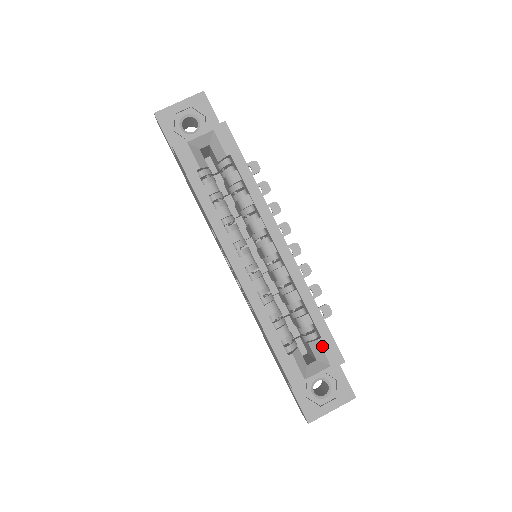
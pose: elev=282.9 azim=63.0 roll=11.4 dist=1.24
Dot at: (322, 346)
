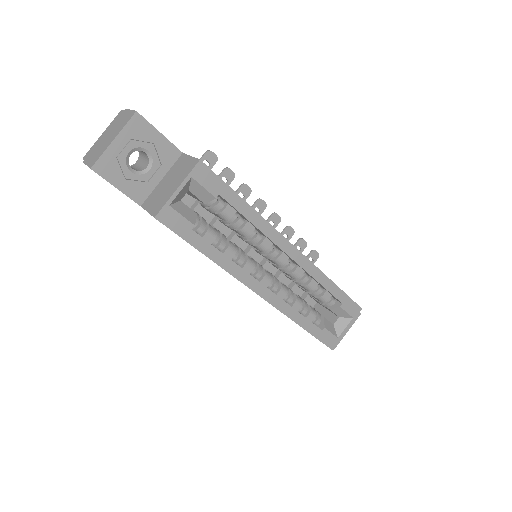
Dot at: (344, 309)
